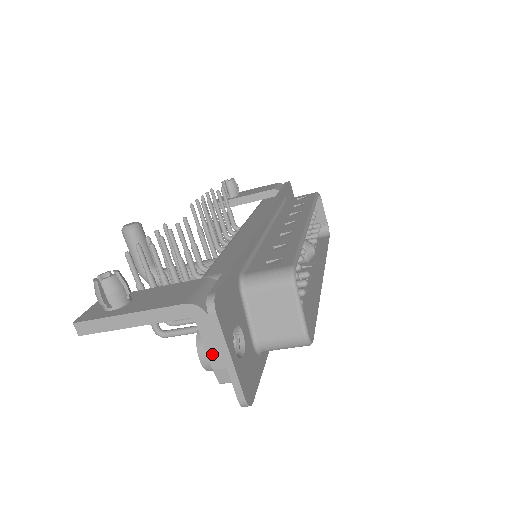
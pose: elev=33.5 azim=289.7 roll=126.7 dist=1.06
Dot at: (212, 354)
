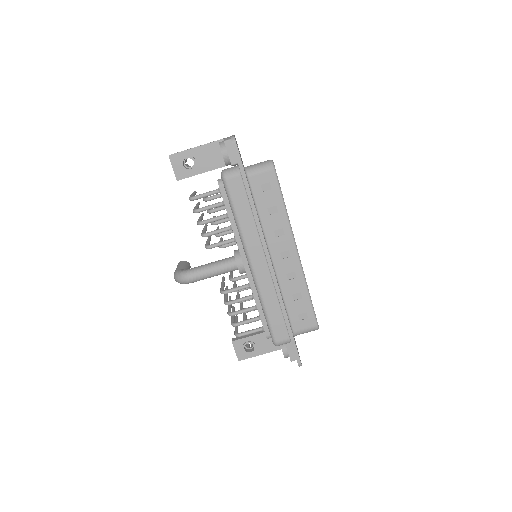
Dot at: occluded
